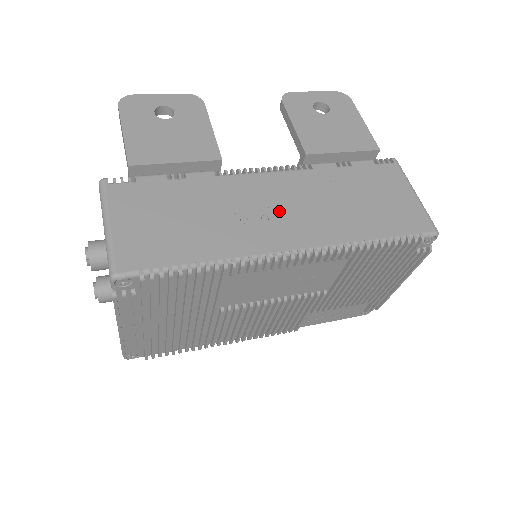
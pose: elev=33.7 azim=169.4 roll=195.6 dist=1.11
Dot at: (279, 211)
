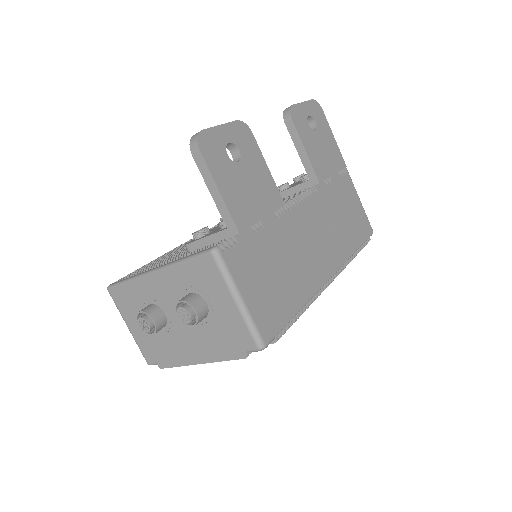
Dot at: (316, 243)
